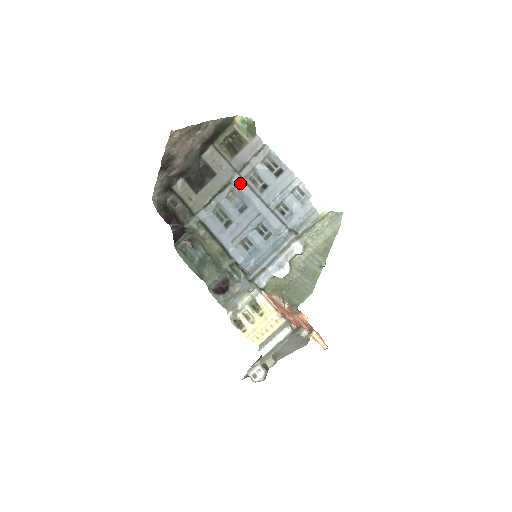
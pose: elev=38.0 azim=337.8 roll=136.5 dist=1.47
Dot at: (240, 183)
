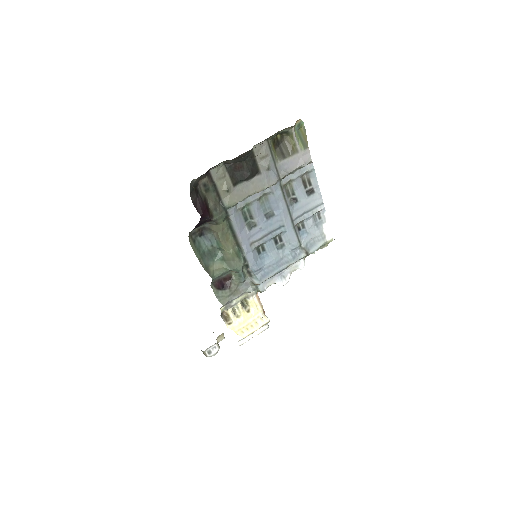
Dot at: (278, 191)
